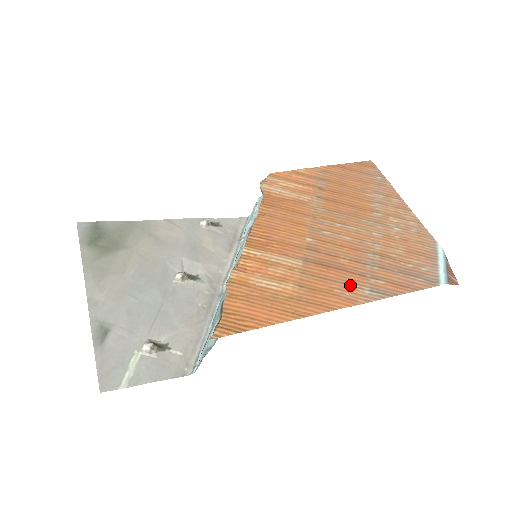
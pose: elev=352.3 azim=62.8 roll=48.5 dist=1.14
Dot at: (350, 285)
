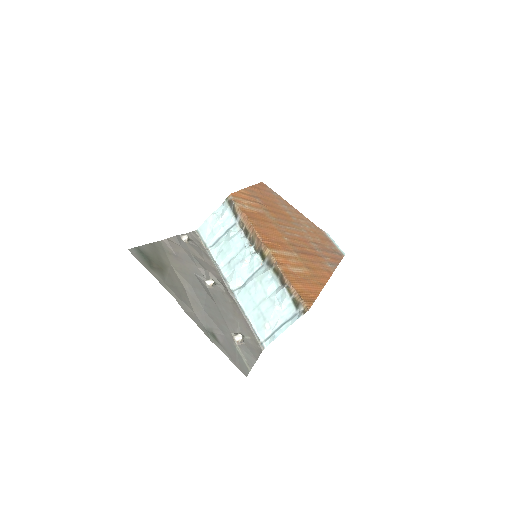
Dot at: (322, 263)
